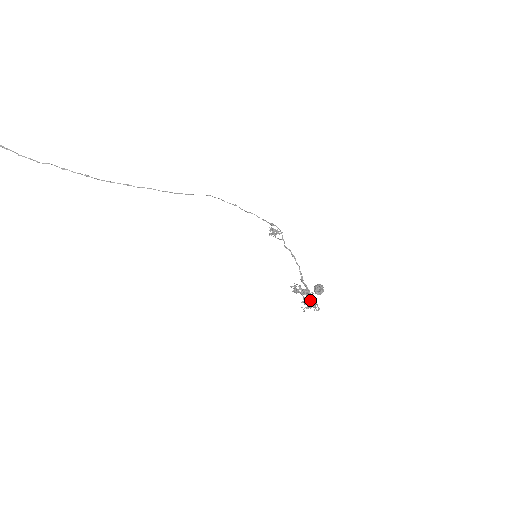
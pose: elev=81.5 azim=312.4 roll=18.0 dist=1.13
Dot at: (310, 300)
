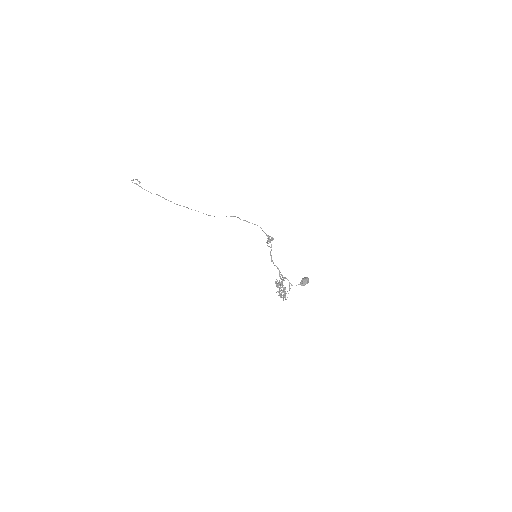
Dot at: (284, 291)
